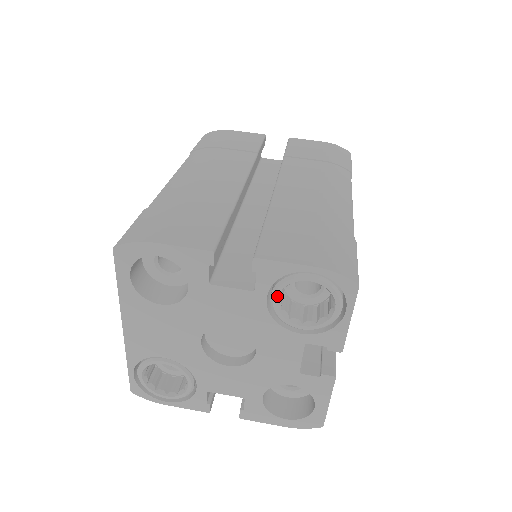
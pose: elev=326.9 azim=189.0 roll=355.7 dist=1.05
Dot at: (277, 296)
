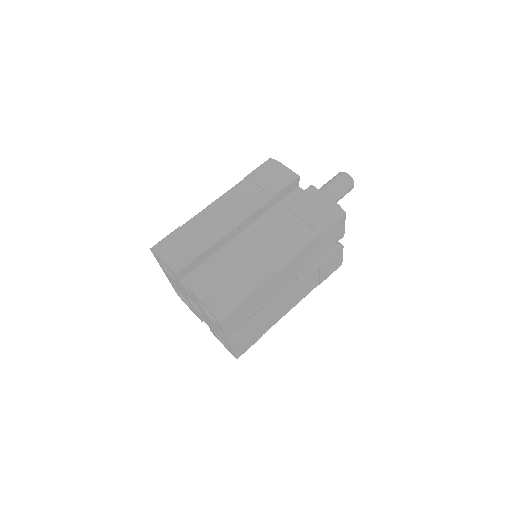
Dot at: (199, 303)
